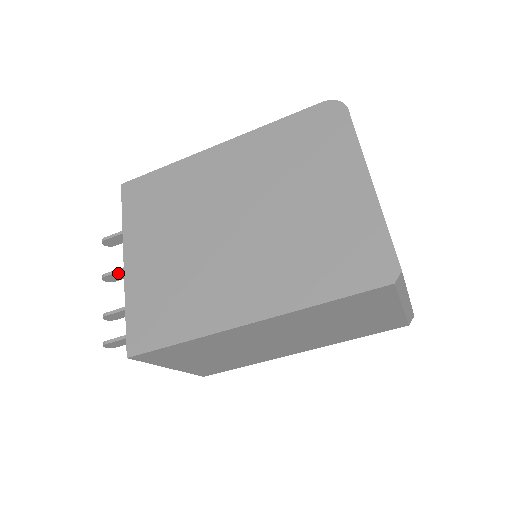
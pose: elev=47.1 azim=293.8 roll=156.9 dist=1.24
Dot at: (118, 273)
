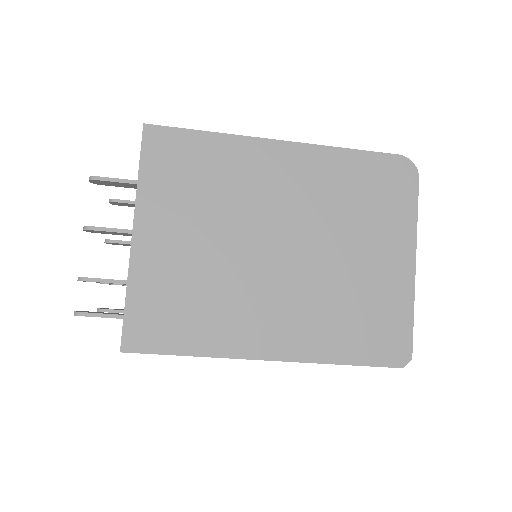
Dot at: (109, 232)
